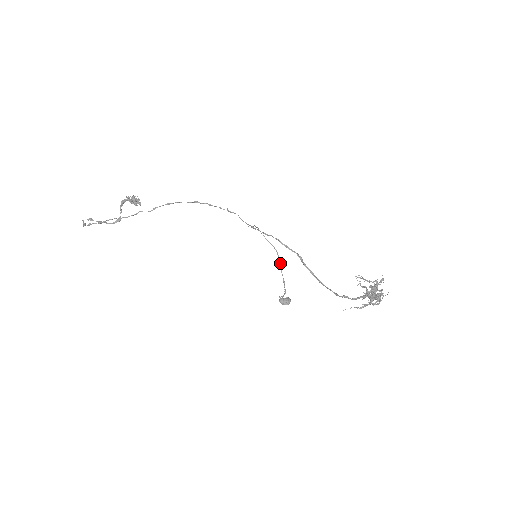
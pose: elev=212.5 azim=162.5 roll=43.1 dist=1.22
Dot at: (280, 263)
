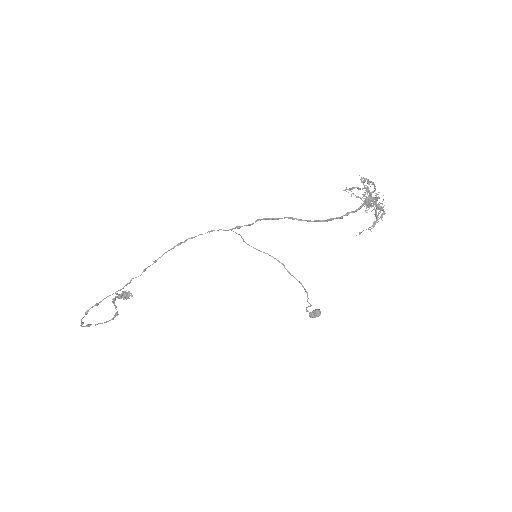
Dot at: occluded
